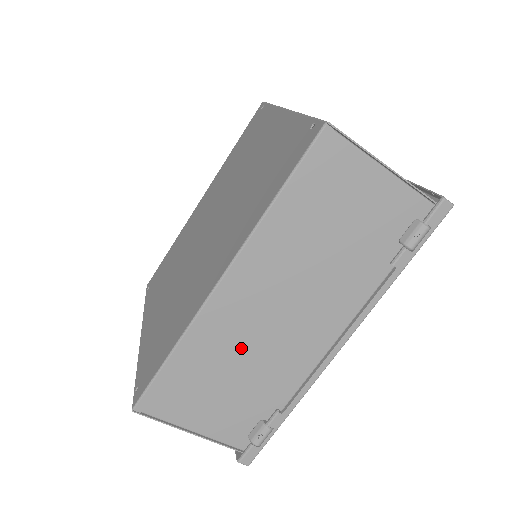
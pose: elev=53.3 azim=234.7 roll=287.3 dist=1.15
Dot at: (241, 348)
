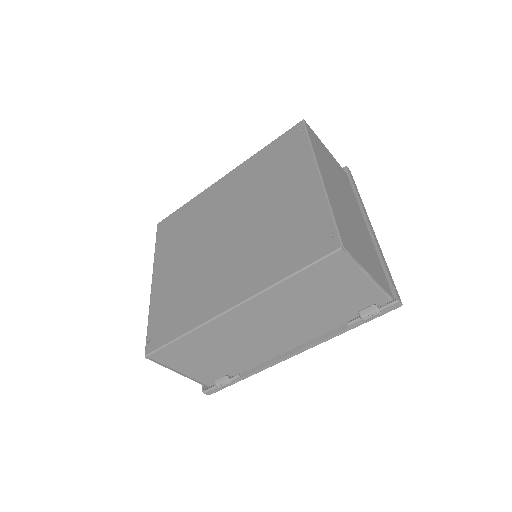
Dot at: (230, 342)
